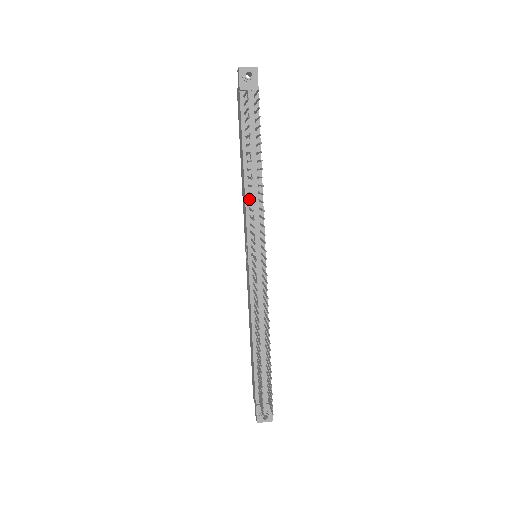
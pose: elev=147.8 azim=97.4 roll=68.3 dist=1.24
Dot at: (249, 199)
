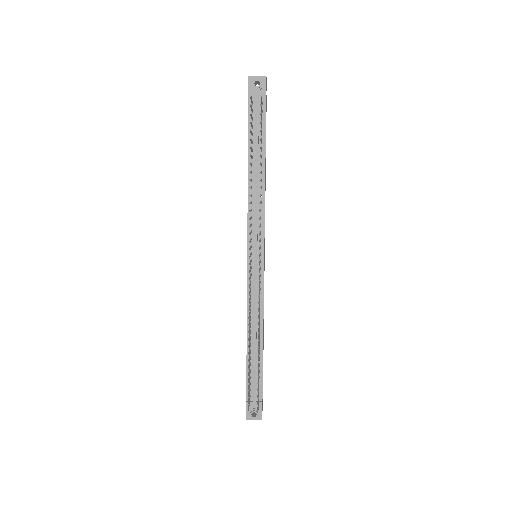
Dot at: (251, 200)
